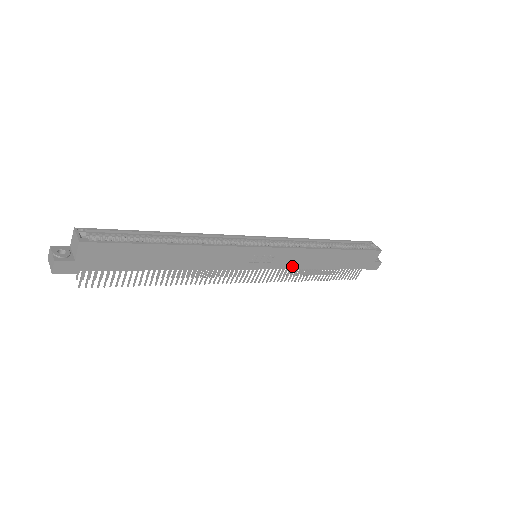
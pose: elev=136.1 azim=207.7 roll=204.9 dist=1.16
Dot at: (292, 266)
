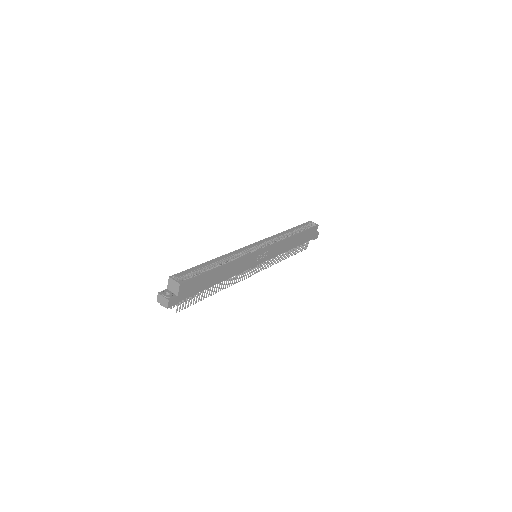
Dot at: (276, 255)
